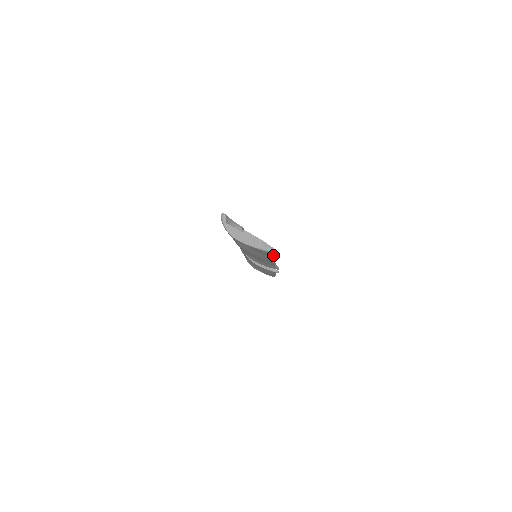
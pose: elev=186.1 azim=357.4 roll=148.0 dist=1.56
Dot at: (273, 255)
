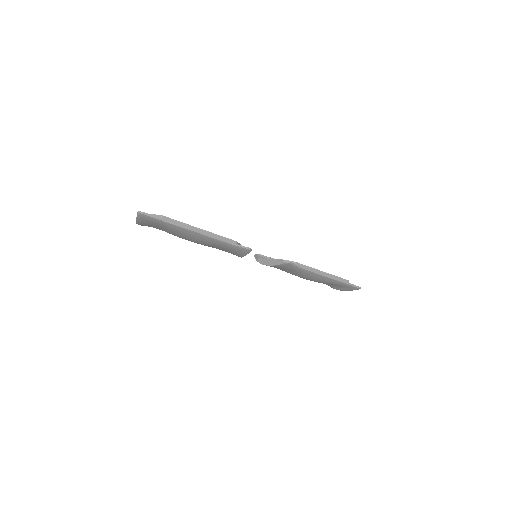
Dot at: (152, 217)
